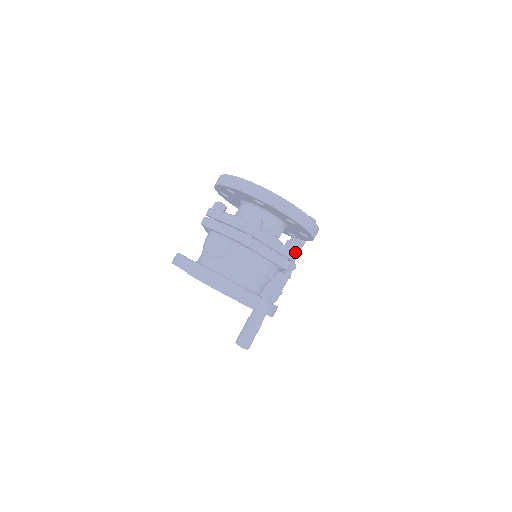
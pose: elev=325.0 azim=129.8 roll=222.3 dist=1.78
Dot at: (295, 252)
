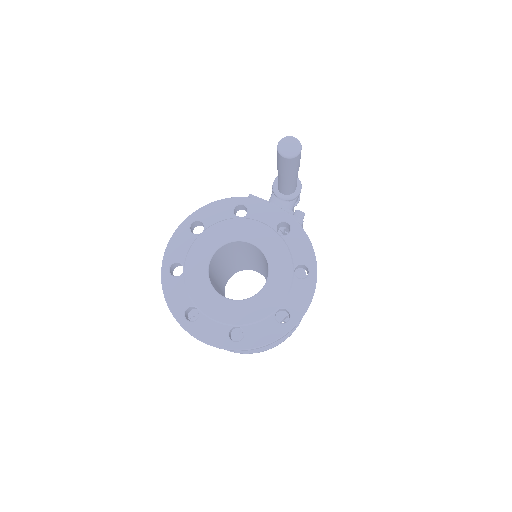
Dot at: (293, 181)
